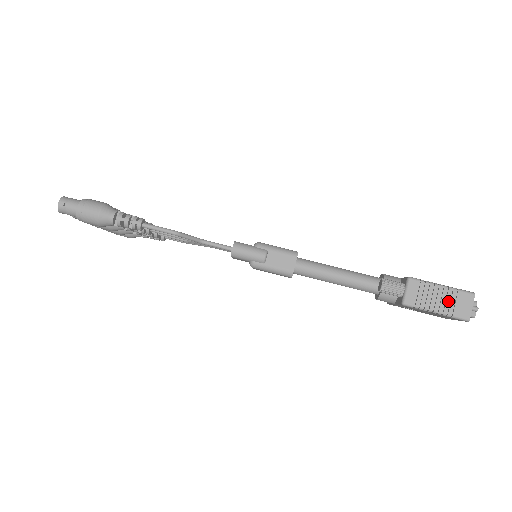
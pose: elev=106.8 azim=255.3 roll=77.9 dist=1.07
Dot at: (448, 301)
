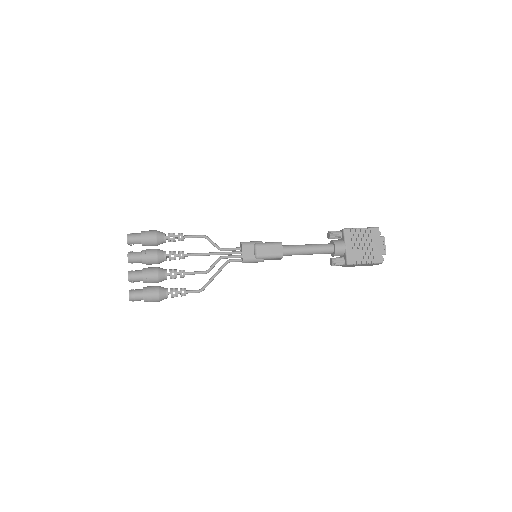
Dot at: occluded
